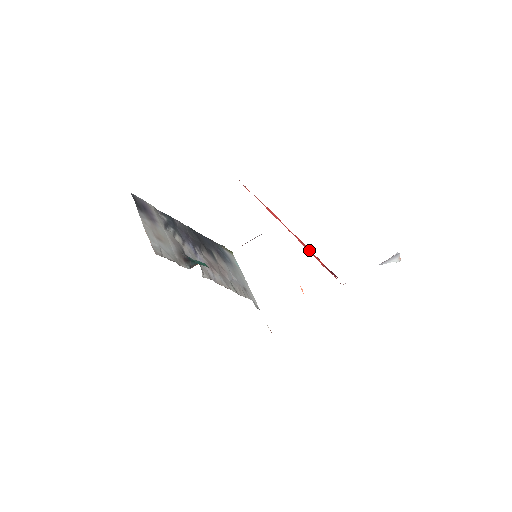
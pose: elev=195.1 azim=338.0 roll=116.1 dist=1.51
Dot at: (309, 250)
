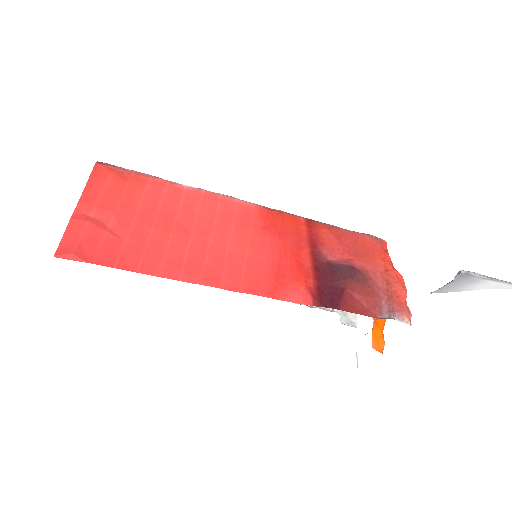
Dot at: (289, 254)
